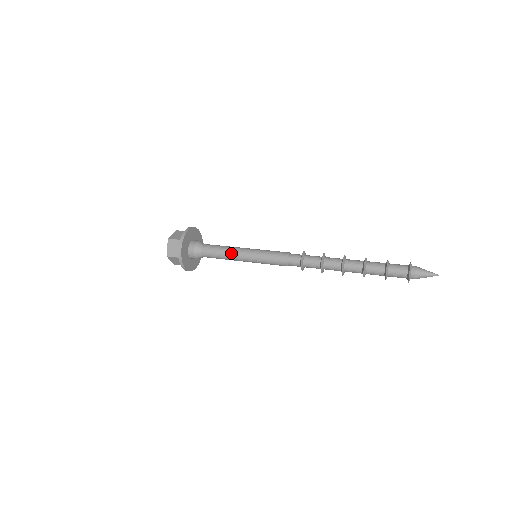
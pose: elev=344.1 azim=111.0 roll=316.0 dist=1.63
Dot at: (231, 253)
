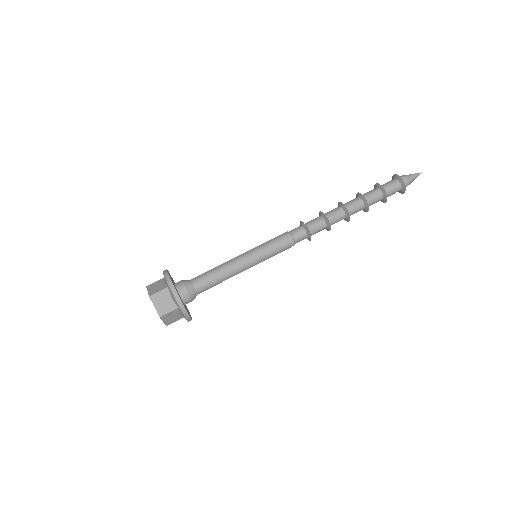
Dot at: (234, 275)
